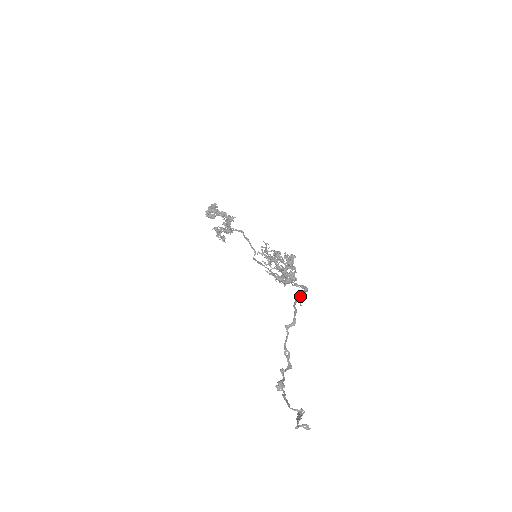
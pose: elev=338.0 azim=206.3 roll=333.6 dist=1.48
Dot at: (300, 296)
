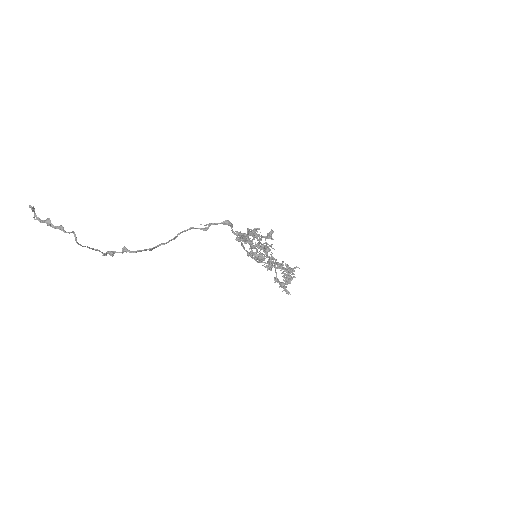
Dot at: (211, 223)
